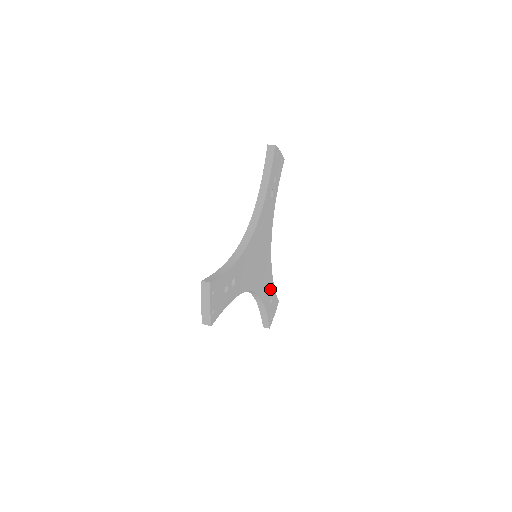
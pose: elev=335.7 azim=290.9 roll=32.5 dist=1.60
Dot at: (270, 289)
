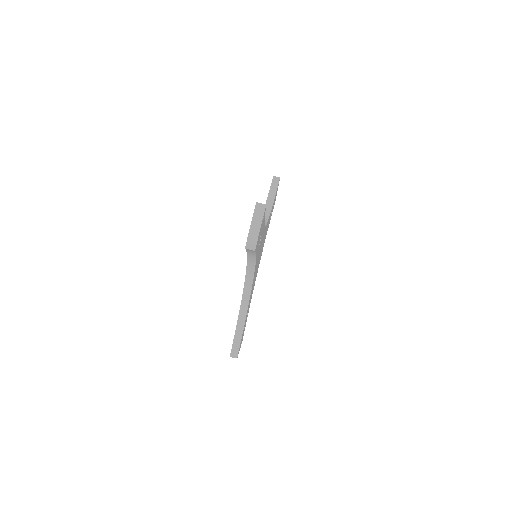
Dot at: (271, 211)
